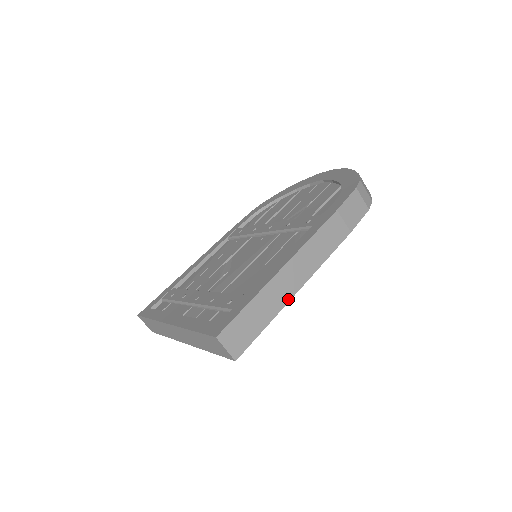
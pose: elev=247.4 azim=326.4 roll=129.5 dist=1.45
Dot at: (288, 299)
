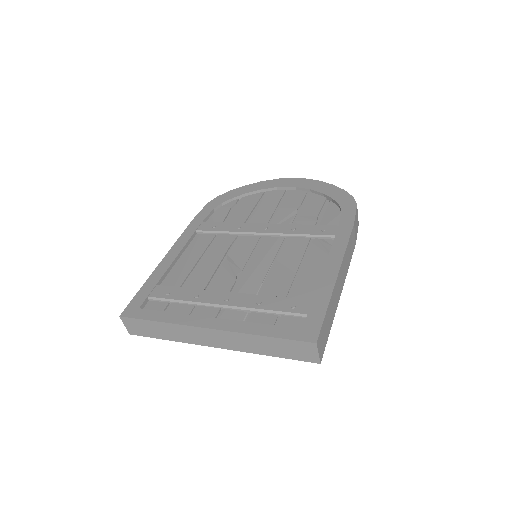
Dot at: (337, 303)
